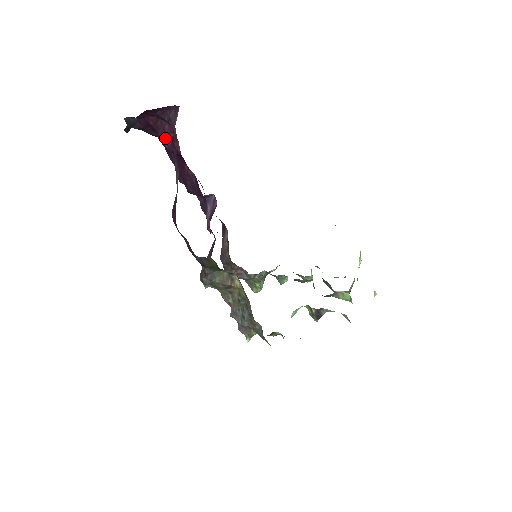
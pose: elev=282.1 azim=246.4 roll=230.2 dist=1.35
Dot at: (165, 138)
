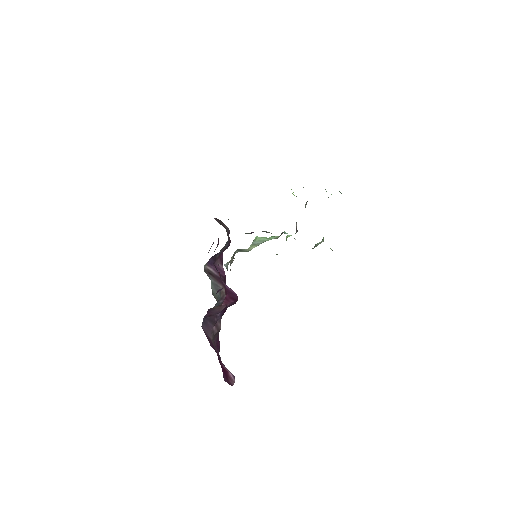
Dot at: occluded
